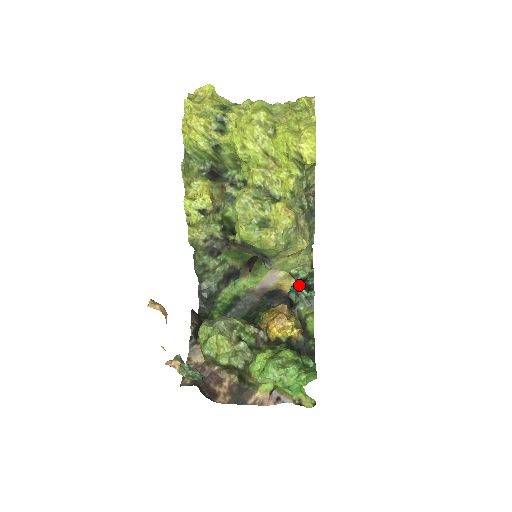
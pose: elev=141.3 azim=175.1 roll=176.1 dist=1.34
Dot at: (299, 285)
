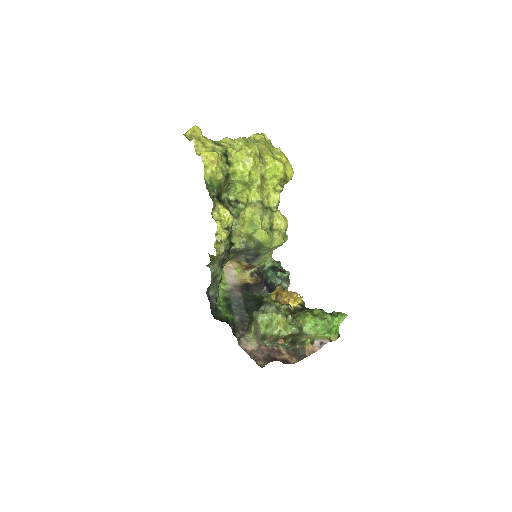
Dot at: (276, 271)
